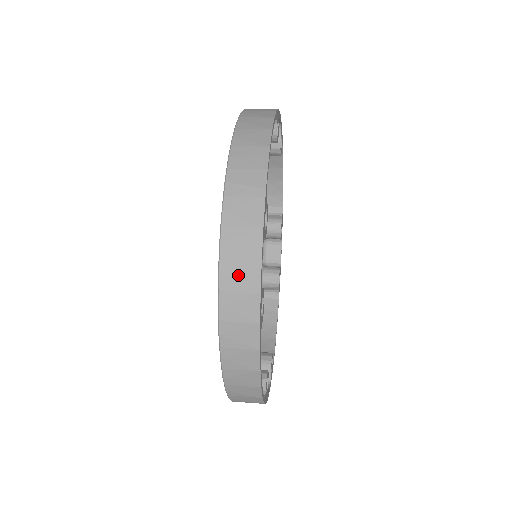
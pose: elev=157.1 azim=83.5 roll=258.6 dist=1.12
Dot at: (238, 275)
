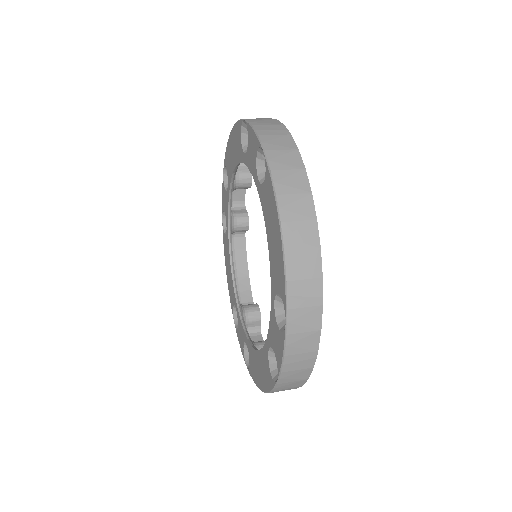
Dot at: (298, 362)
